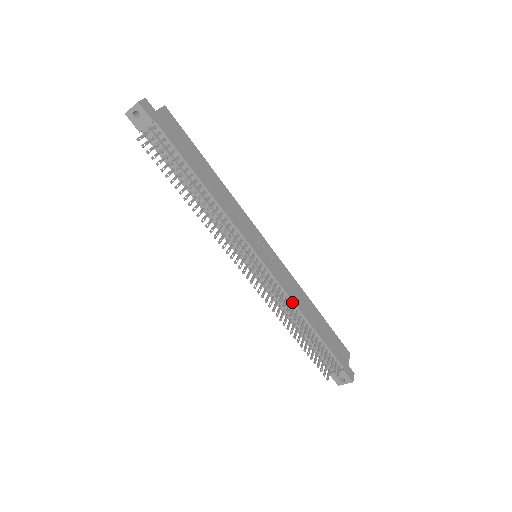
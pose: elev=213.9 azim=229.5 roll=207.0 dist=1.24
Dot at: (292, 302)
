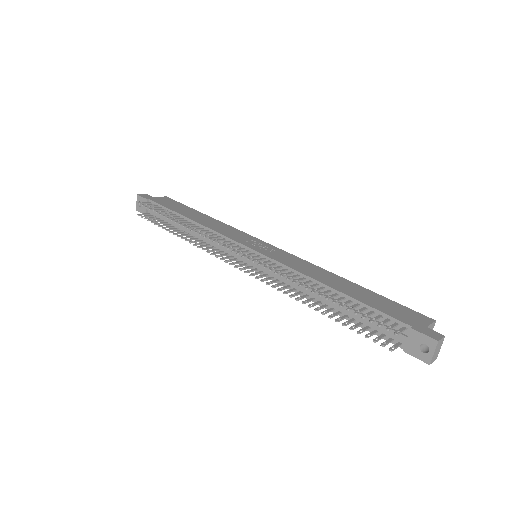
Dot at: (300, 274)
